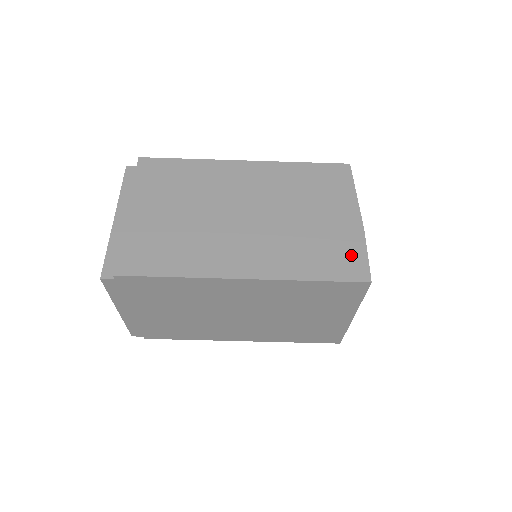
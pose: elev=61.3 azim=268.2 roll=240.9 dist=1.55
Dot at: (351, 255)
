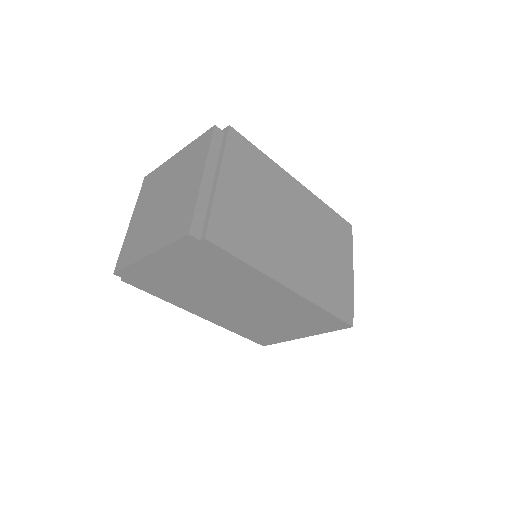
Dot at: (346, 300)
